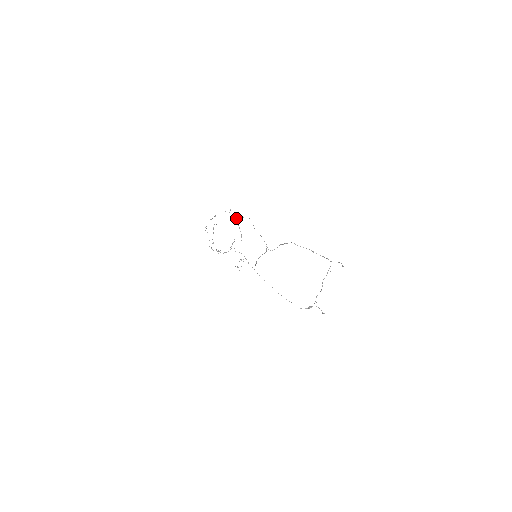
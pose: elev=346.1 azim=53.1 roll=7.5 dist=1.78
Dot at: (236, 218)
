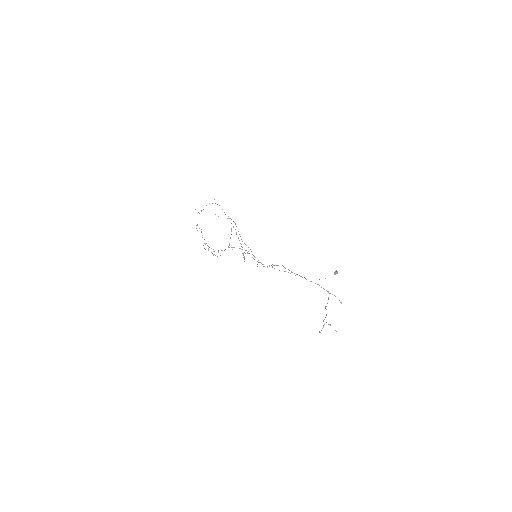
Dot at: (224, 212)
